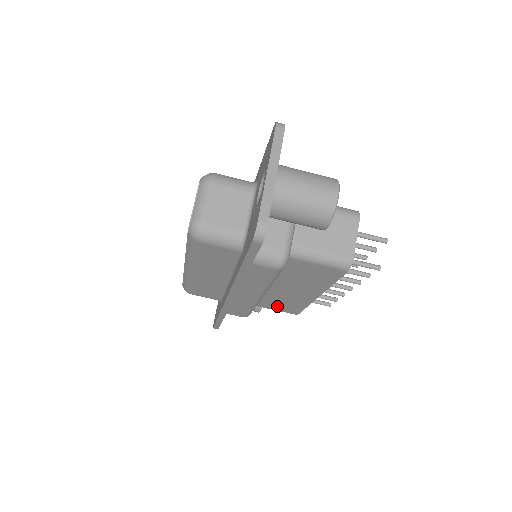
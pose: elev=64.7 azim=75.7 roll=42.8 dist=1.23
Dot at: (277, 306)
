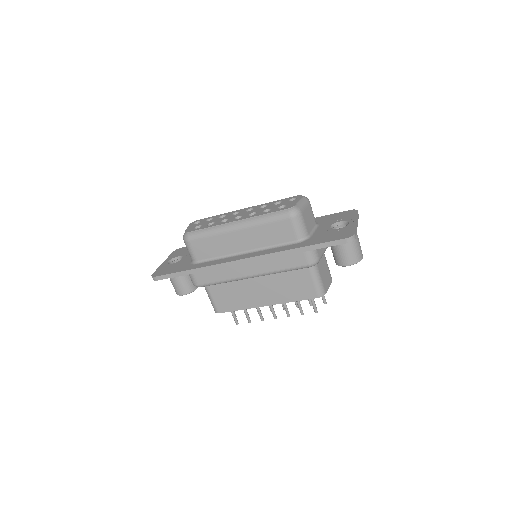
Dot at: (222, 296)
